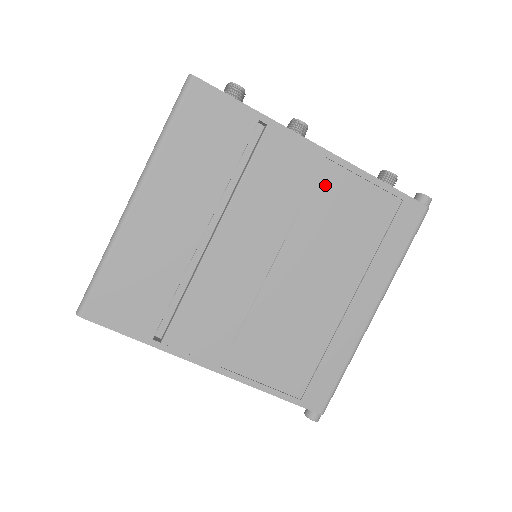
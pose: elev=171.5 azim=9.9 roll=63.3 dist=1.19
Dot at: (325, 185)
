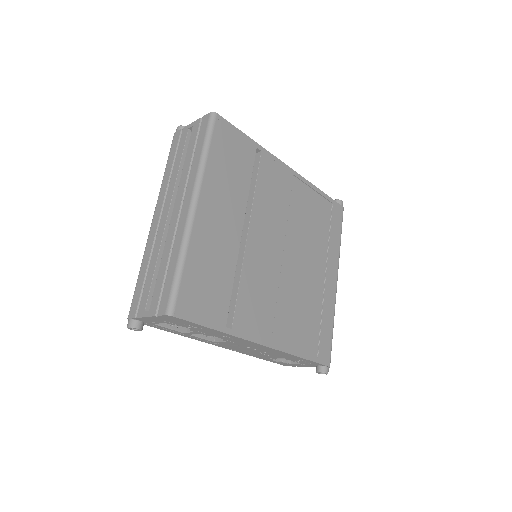
Dot at: (297, 194)
